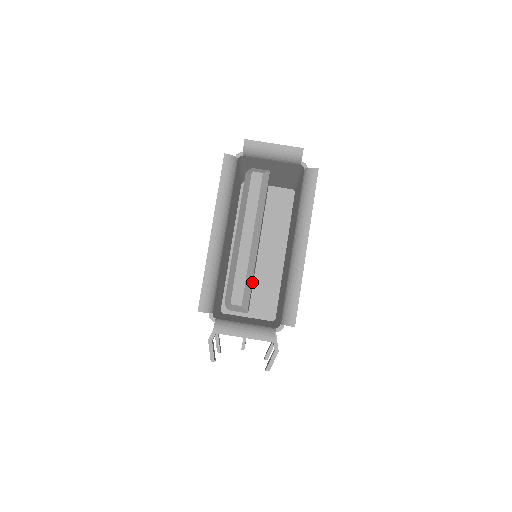
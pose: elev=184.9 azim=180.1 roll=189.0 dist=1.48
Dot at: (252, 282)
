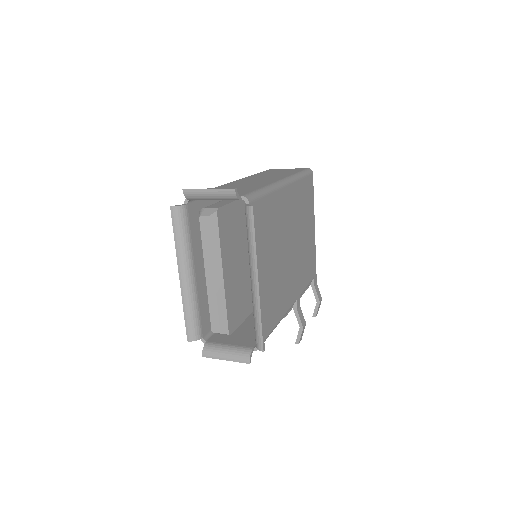
Dot at: (234, 303)
